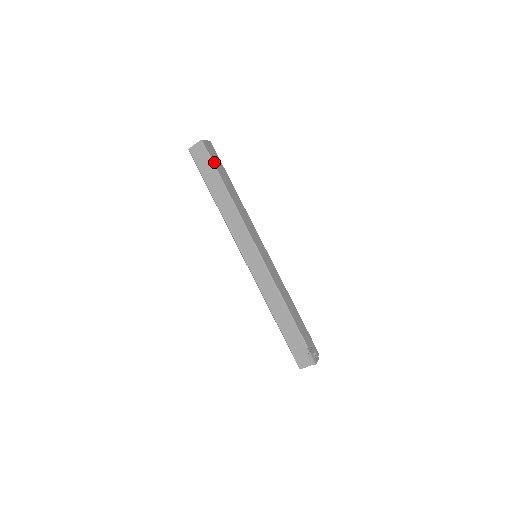
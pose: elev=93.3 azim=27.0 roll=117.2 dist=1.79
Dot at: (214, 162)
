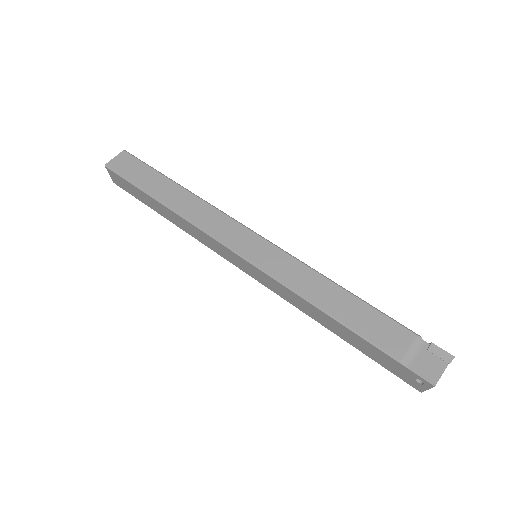
Dot at: (150, 167)
